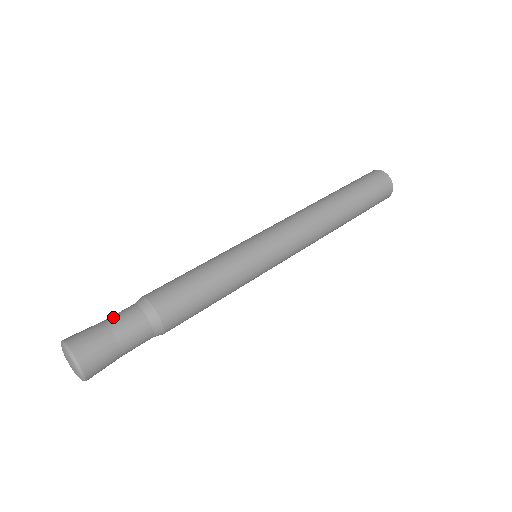
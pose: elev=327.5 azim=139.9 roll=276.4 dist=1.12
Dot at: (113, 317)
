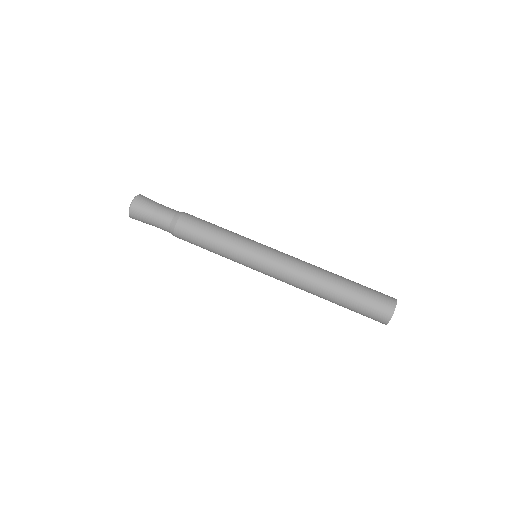
Dot at: occluded
